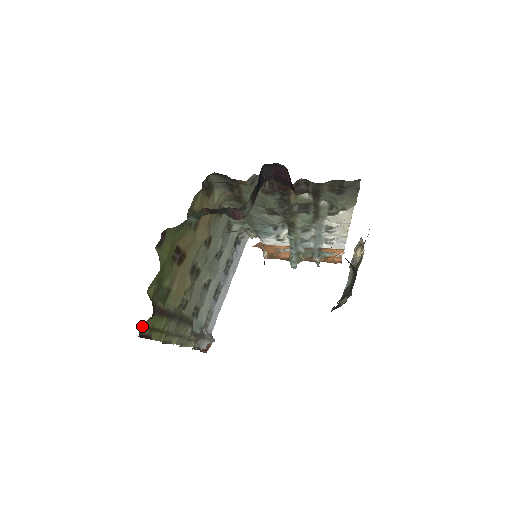
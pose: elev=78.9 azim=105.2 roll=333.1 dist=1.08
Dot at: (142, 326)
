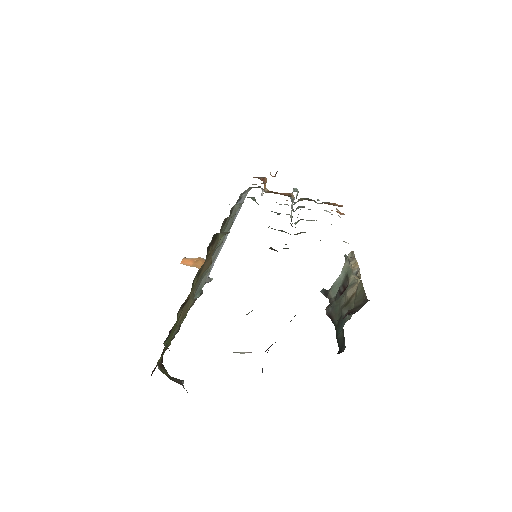
Dot at: occluded
